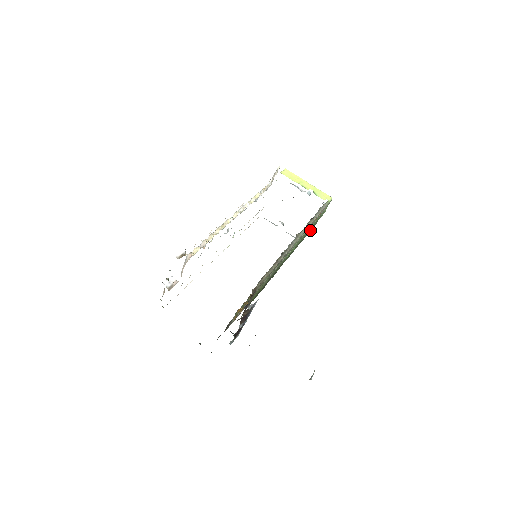
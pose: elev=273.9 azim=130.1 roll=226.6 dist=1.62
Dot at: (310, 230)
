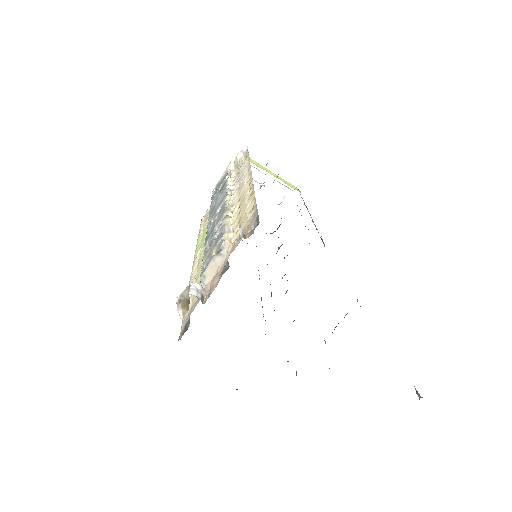
Dot at: occluded
